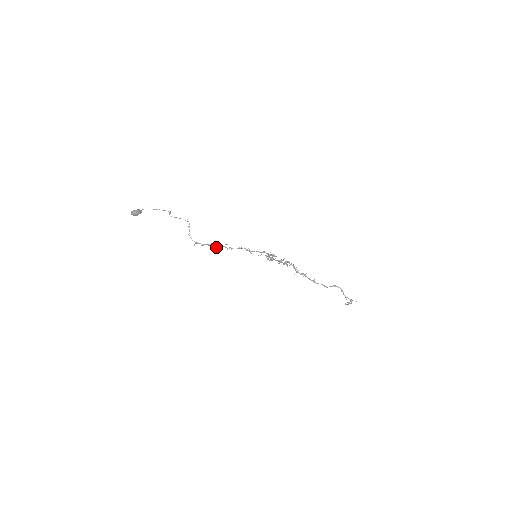
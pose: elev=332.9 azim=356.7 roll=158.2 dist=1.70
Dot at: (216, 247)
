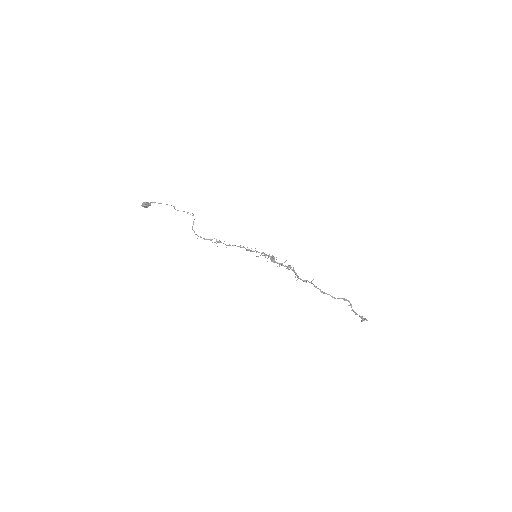
Dot at: (216, 243)
